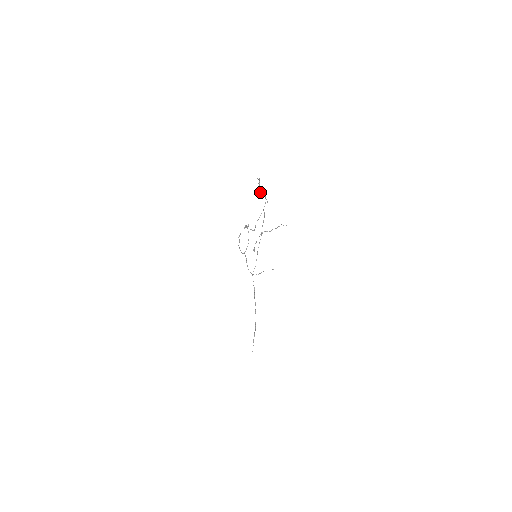
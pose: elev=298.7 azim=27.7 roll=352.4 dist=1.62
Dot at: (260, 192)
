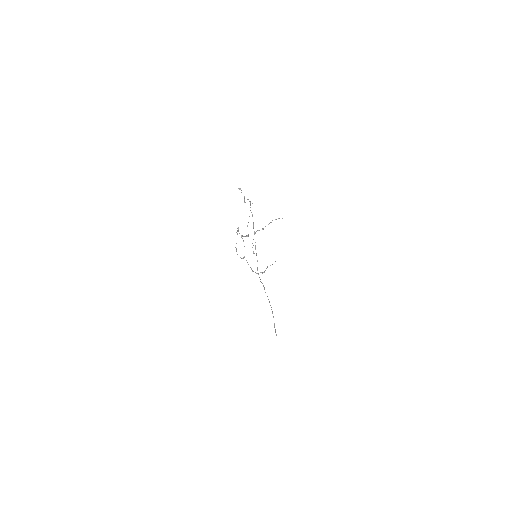
Dot at: (244, 200)
